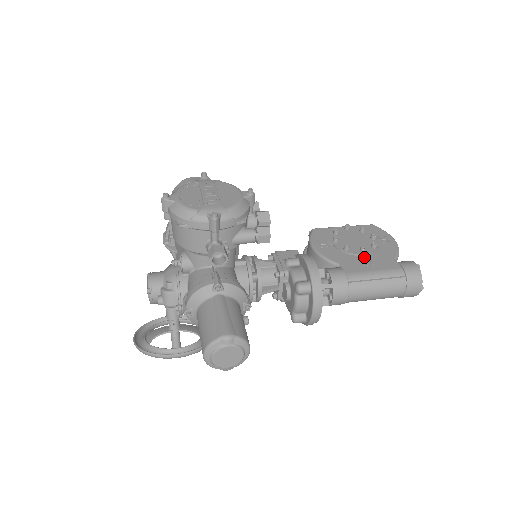
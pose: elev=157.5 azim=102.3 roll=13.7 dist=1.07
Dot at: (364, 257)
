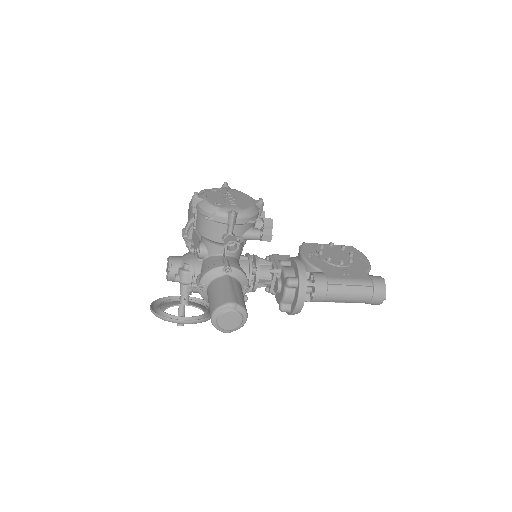
Dot at: (342, 268)
